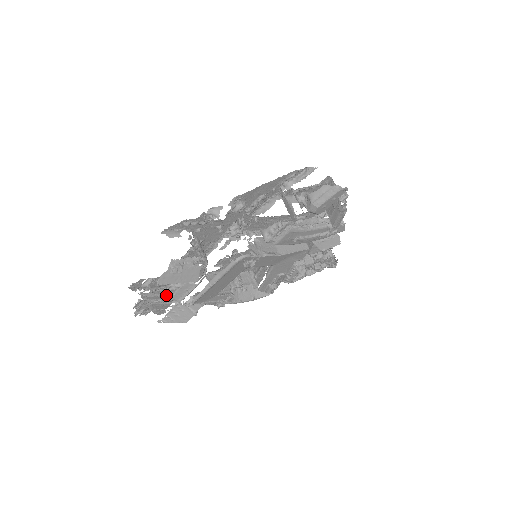
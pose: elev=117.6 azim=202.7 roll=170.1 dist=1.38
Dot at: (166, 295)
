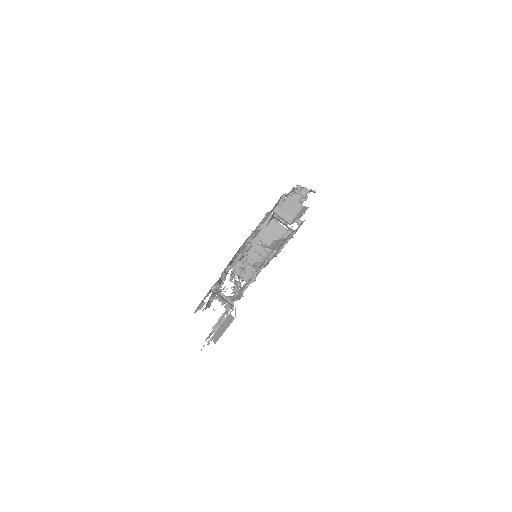
Dot at: occluded
